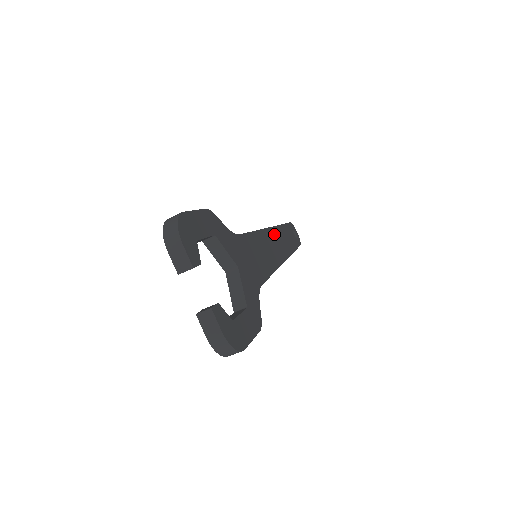
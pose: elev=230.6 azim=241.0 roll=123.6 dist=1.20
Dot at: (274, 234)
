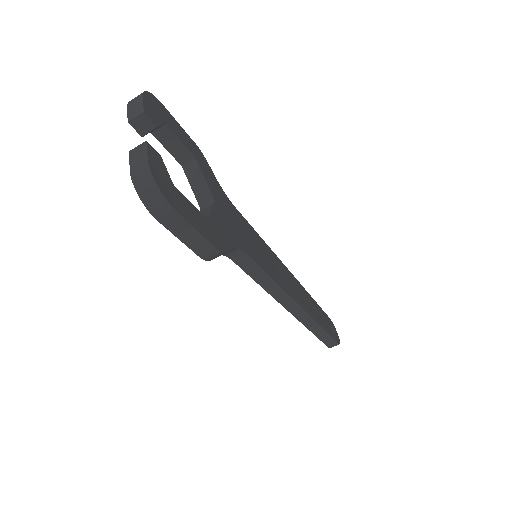
Dot at: (294, 281)
